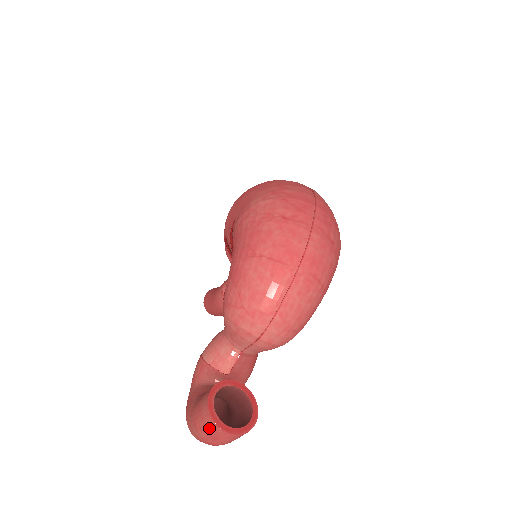
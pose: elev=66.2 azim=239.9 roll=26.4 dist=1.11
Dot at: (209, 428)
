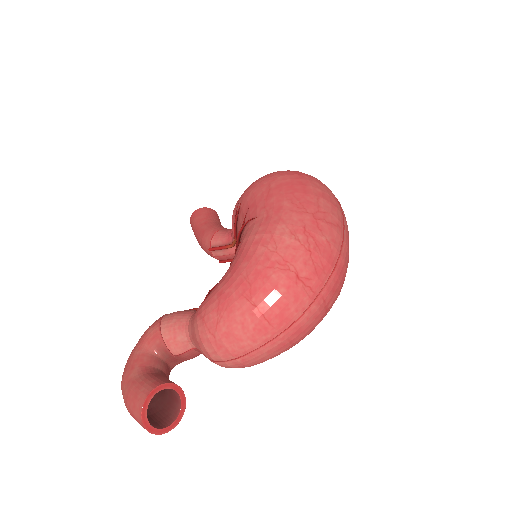
Dot at: (136, 418)
